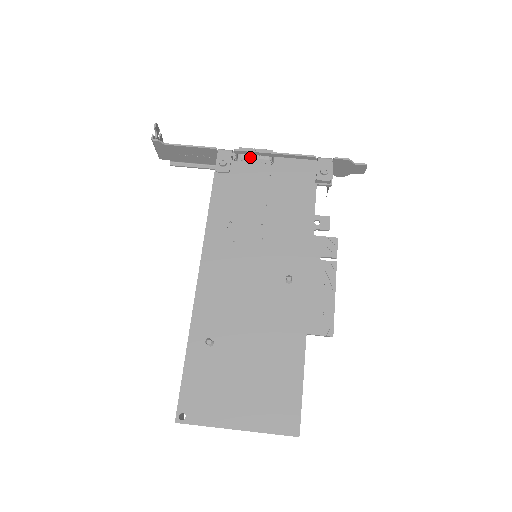
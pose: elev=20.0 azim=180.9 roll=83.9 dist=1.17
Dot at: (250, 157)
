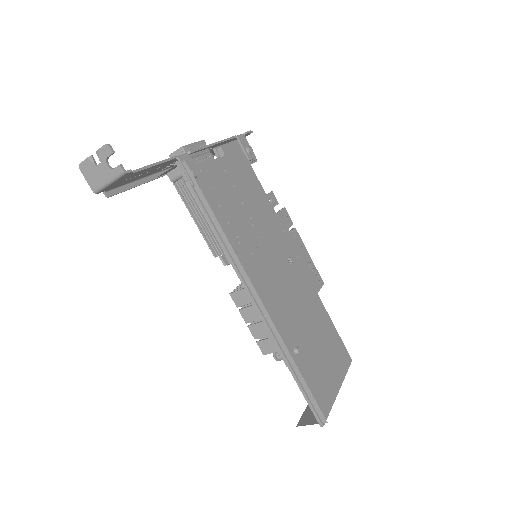
Dot at: (197, 155)
